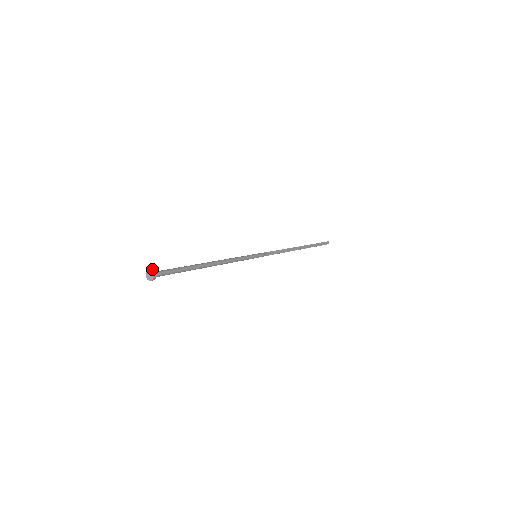
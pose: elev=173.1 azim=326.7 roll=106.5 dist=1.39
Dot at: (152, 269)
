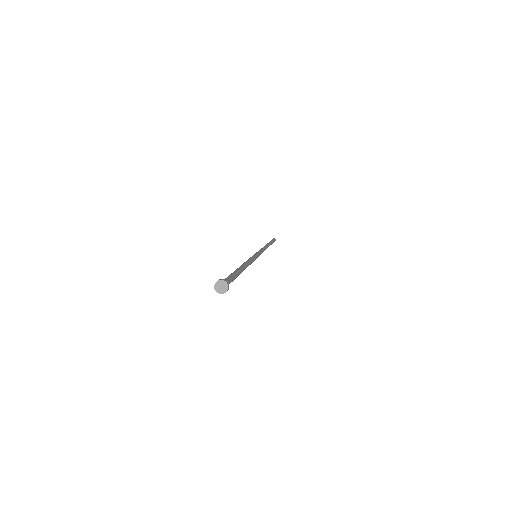
Dot at: (220, 279)
